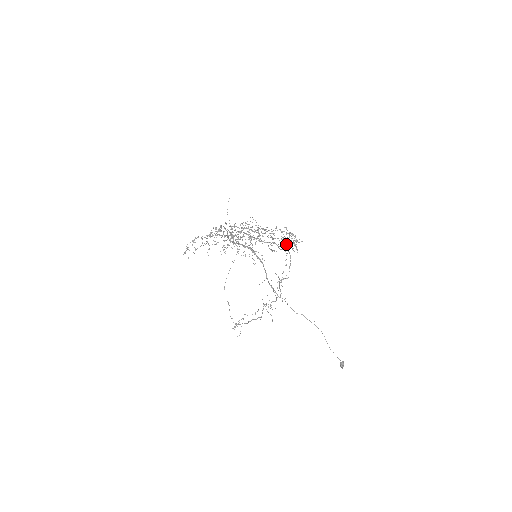
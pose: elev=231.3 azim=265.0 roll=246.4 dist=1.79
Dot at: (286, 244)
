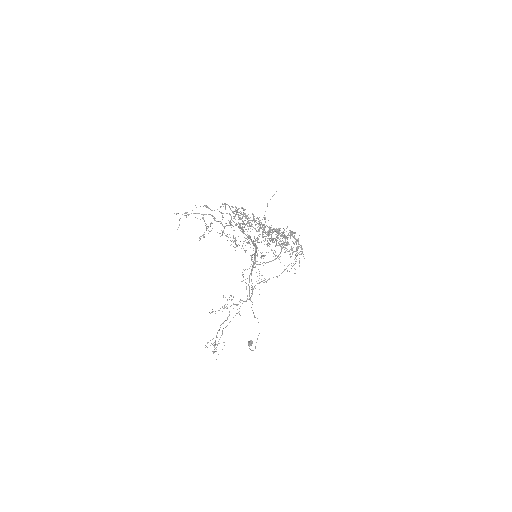
Dot at: occluded
